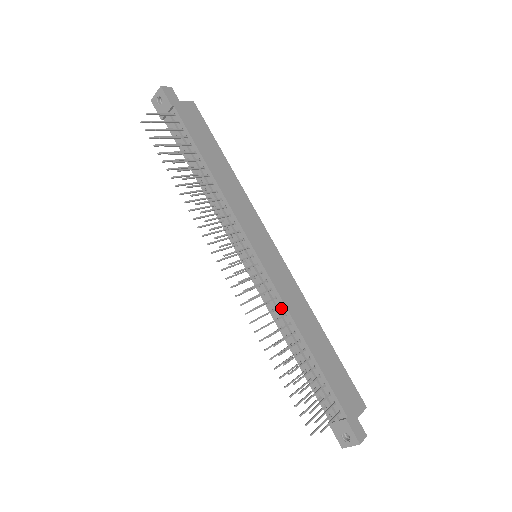
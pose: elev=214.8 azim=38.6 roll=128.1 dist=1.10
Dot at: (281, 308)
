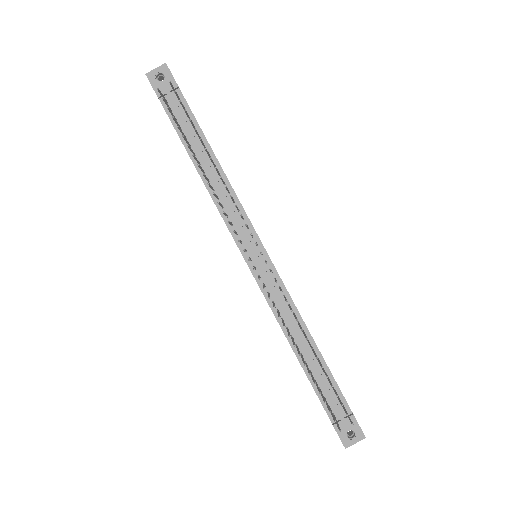
Dot at: occluded
